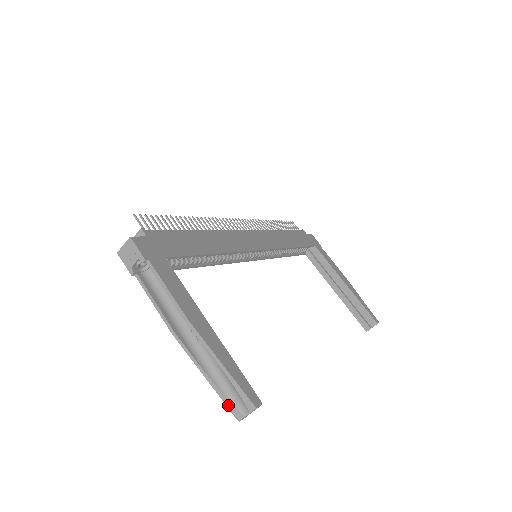
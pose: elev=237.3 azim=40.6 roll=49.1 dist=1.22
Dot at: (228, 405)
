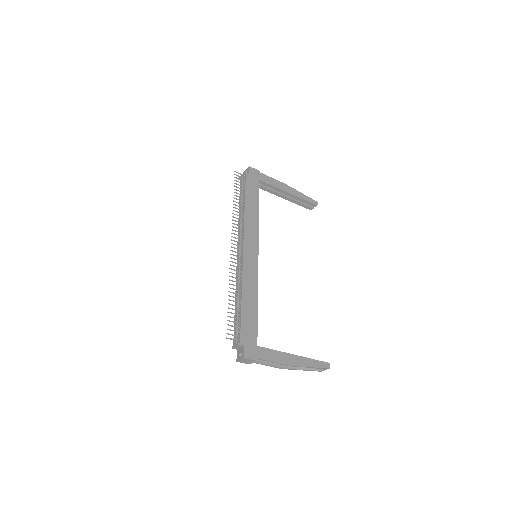
Dot at: occluded
